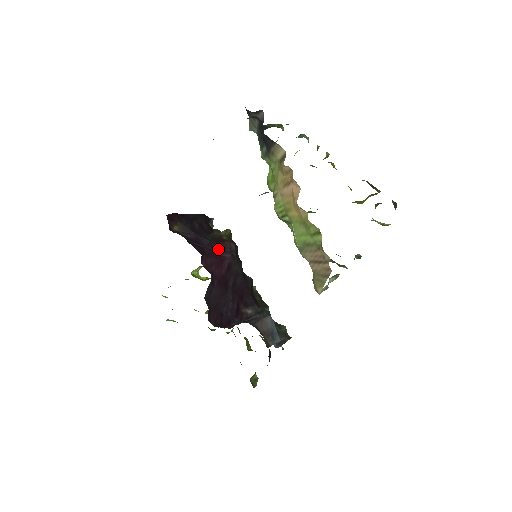
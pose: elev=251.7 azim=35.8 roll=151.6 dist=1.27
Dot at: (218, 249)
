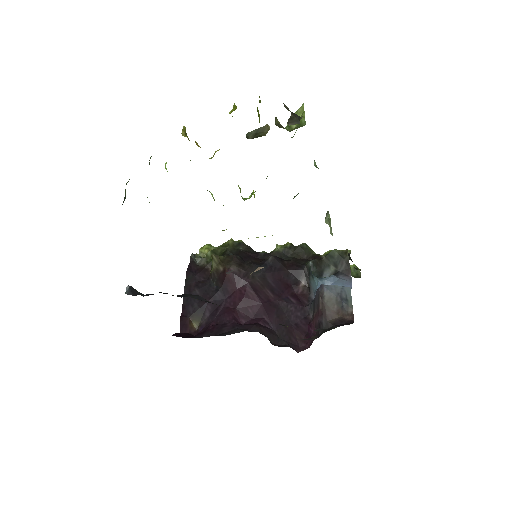
Dot at: (231, 288)
